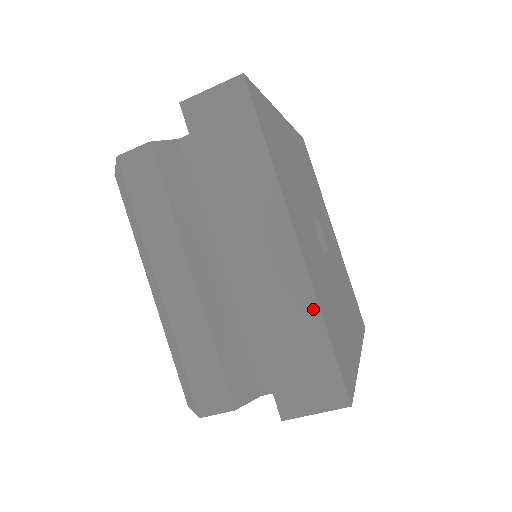
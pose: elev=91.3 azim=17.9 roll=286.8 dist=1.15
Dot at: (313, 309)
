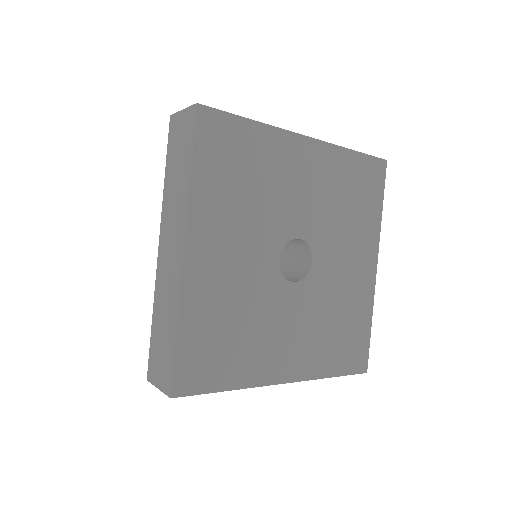
Dot at: (176, 311)
